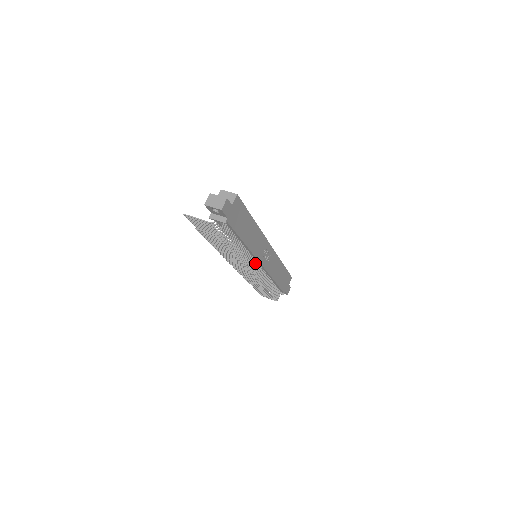
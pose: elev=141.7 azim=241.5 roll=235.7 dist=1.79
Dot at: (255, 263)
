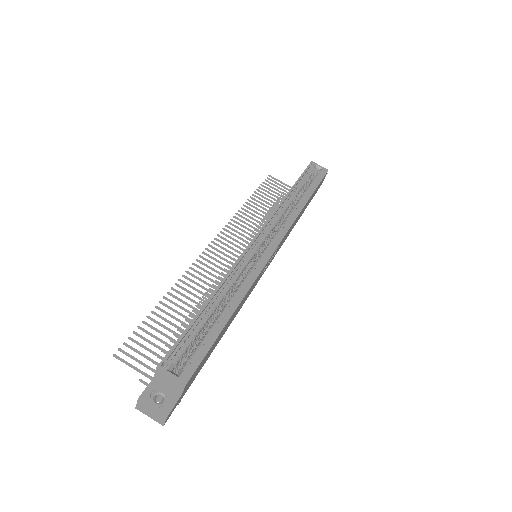
Dot at: occluded
